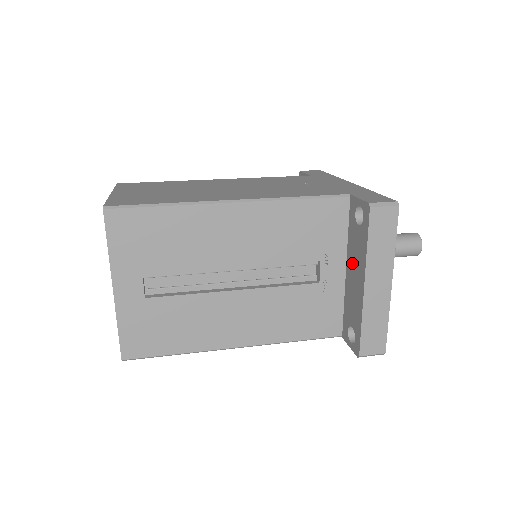
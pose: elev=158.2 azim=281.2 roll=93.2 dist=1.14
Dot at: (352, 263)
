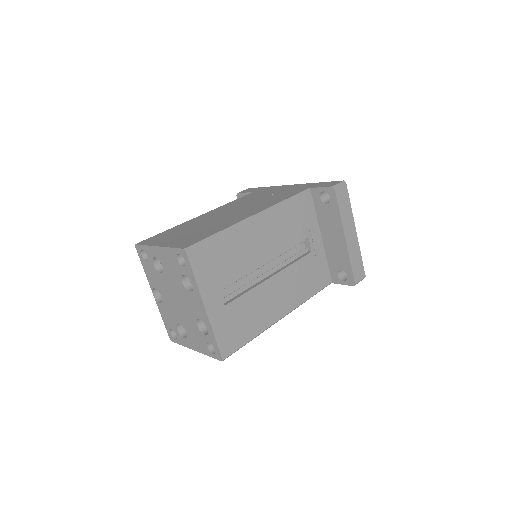
Dot at: (327, 230)
